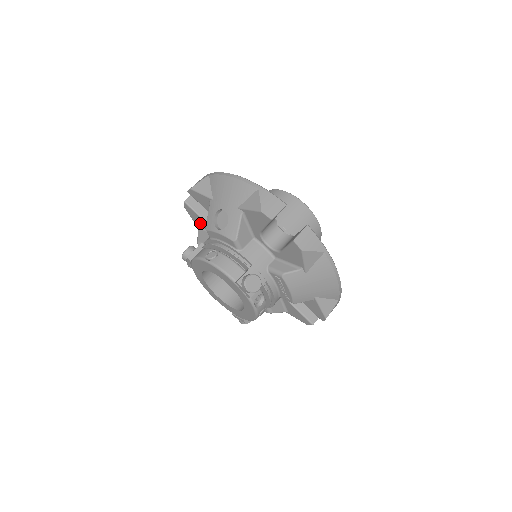
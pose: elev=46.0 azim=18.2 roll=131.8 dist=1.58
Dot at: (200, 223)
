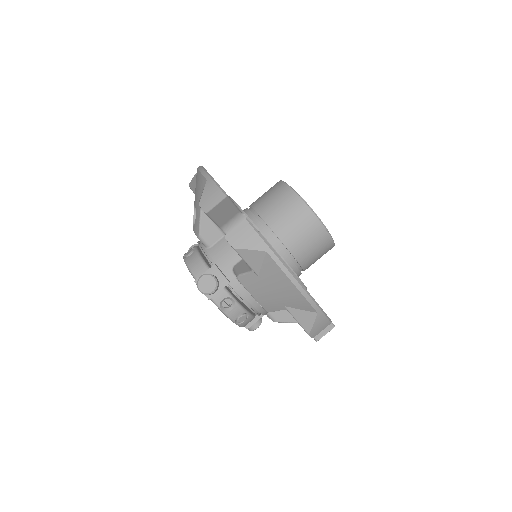
Dot at: occluded
